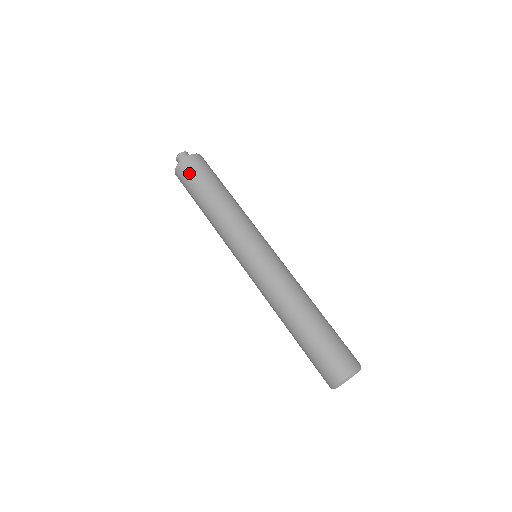
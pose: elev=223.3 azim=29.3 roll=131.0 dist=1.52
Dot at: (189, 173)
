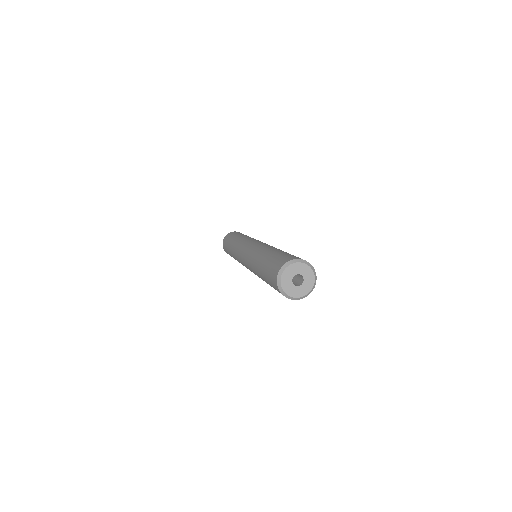
Dot at: (225, 242)
